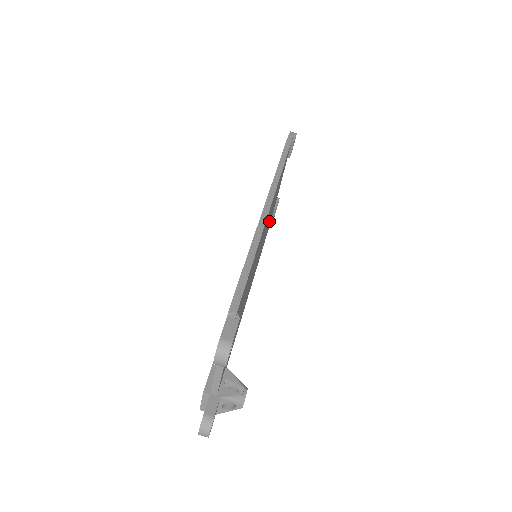
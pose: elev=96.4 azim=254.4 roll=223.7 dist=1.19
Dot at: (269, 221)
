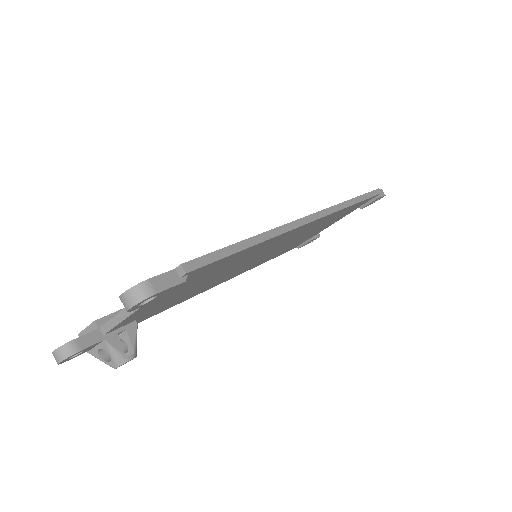
Dot at: (295, 242)
